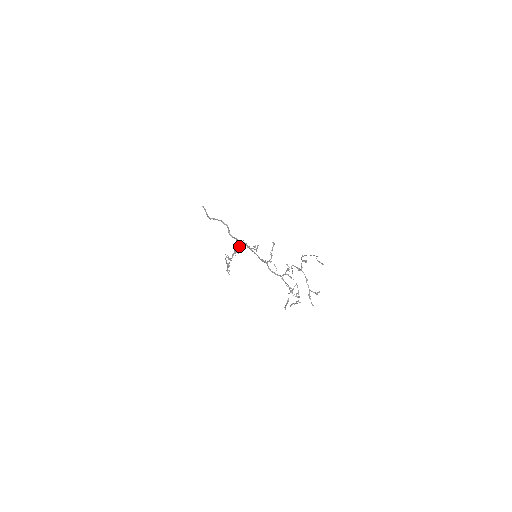
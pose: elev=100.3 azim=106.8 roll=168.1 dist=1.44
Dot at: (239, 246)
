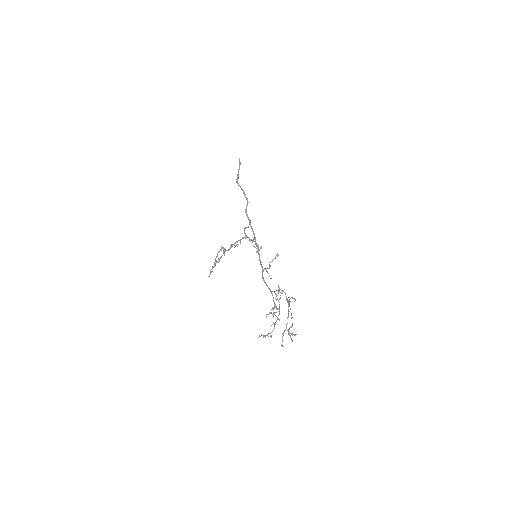
Dot at: (243, 238)
